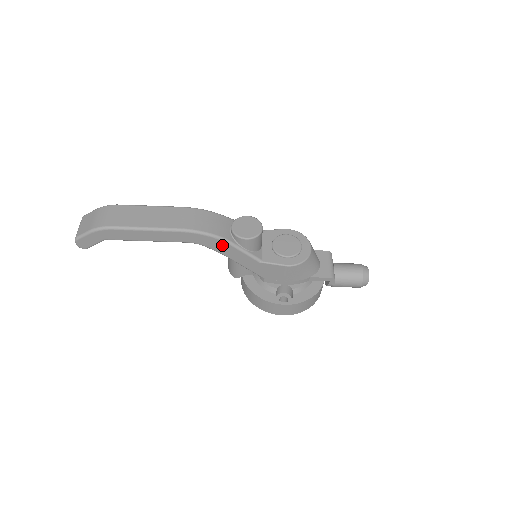
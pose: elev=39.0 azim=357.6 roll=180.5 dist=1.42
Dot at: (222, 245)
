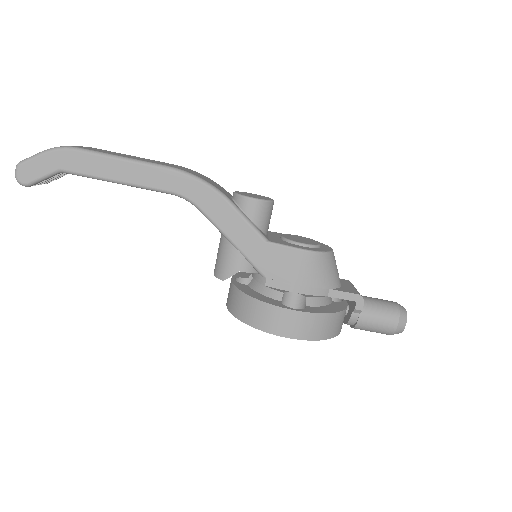
Dot at: (219, 205)
